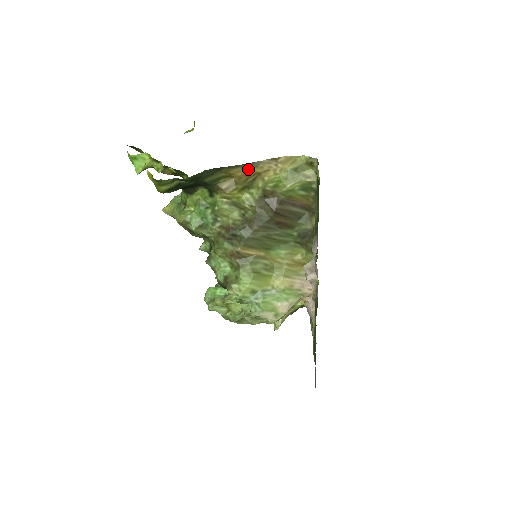
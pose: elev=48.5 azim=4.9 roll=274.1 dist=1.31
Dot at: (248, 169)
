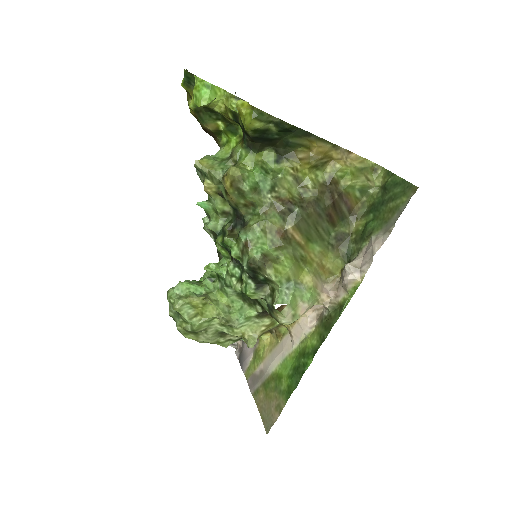
Dot at: (329, 149)
